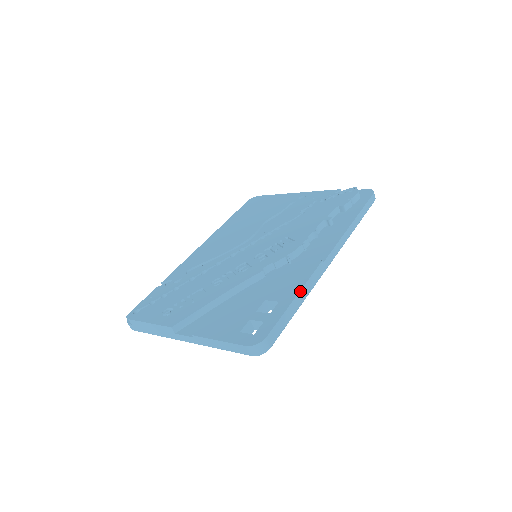
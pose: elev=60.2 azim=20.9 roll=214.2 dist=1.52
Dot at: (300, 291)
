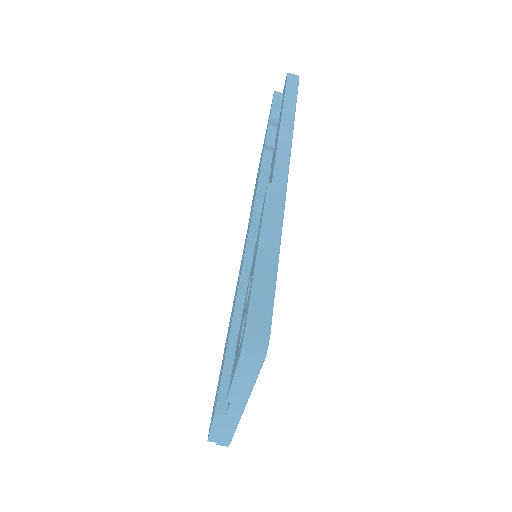
Dot at: (260, 236)
